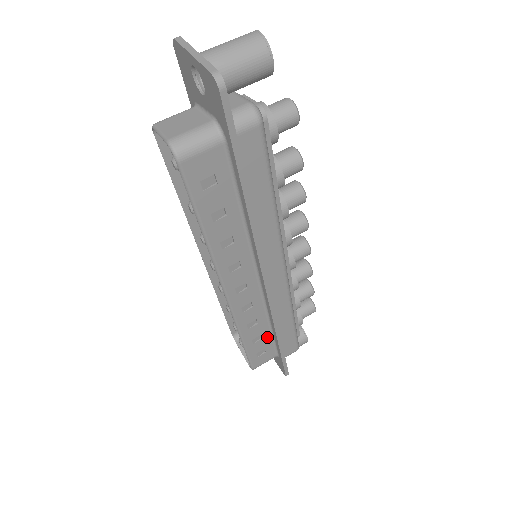
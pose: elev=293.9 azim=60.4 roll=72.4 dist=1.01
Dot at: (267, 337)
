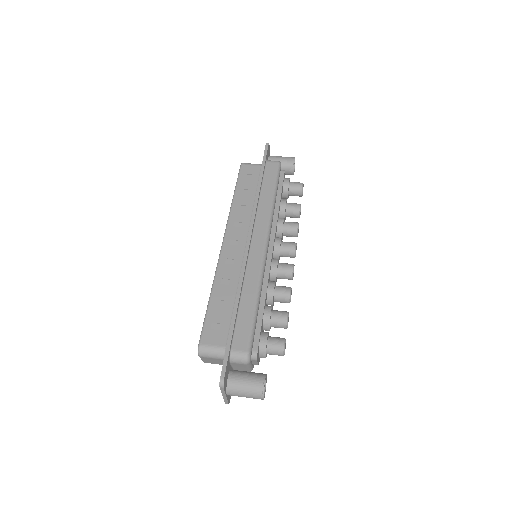
Dot at: (229, 310)
